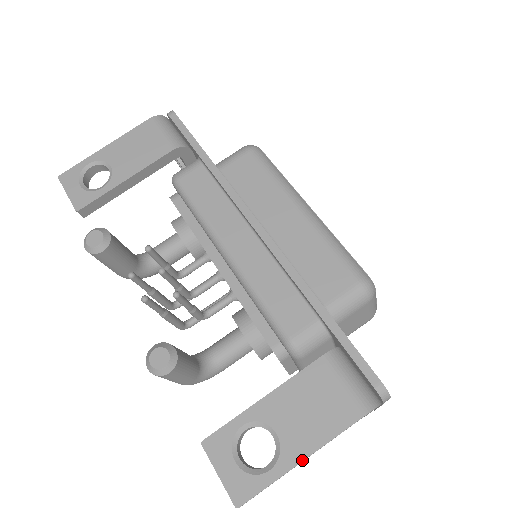
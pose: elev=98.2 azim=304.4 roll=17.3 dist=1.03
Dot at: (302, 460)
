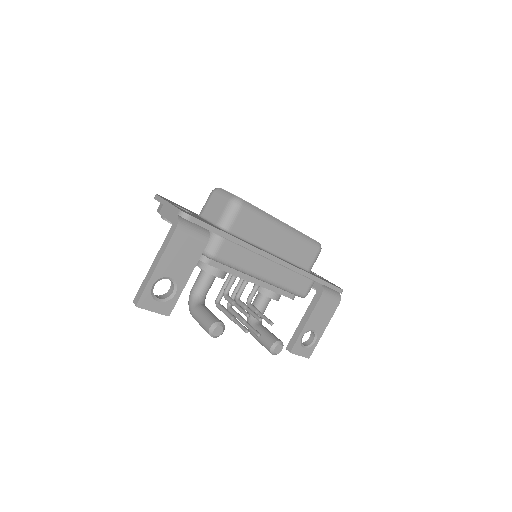
Dot at: occluded
